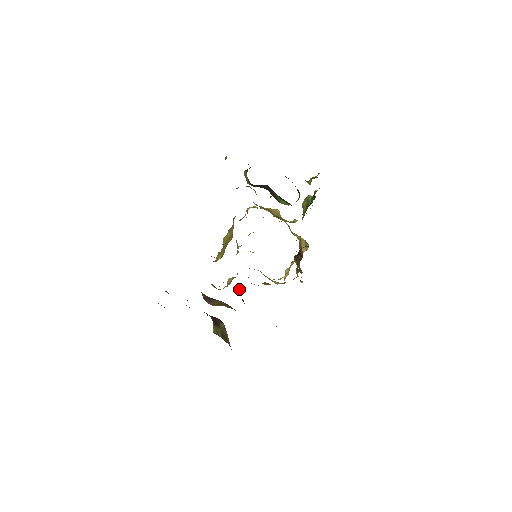
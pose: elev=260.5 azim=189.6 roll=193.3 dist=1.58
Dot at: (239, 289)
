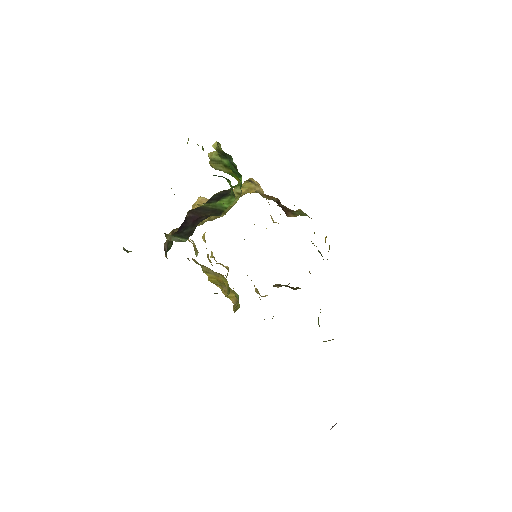
Dot at: (275, 286)
